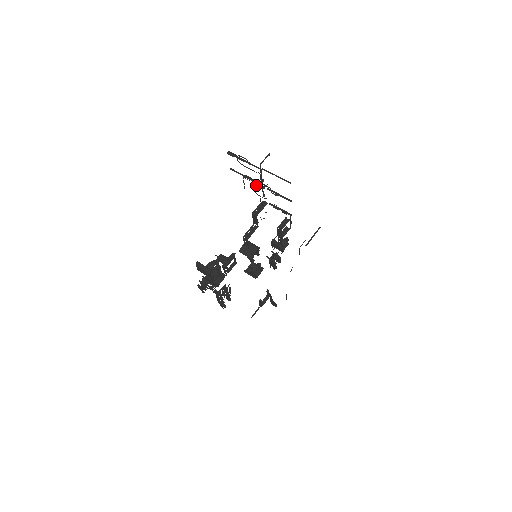
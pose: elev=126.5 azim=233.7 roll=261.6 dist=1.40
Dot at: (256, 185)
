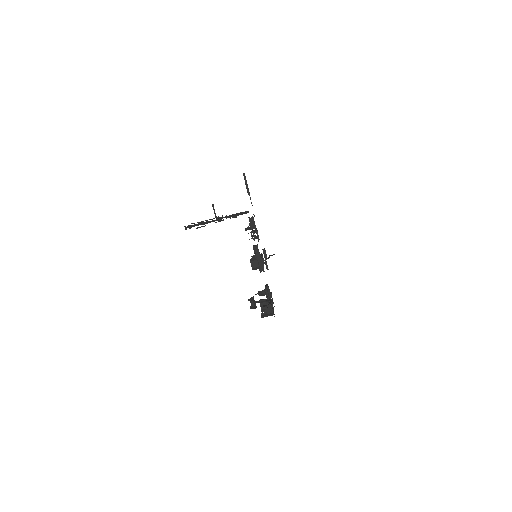
Dot at: occluded
